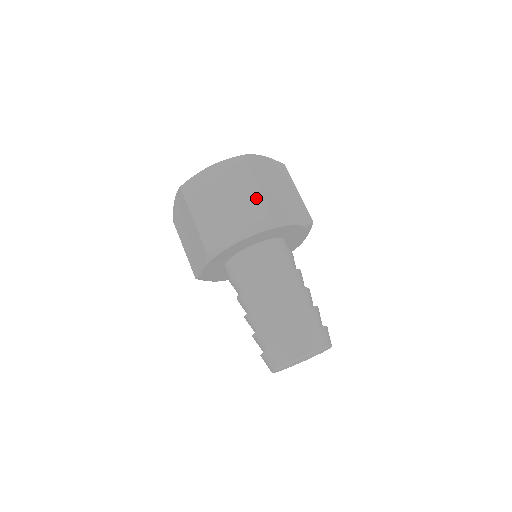
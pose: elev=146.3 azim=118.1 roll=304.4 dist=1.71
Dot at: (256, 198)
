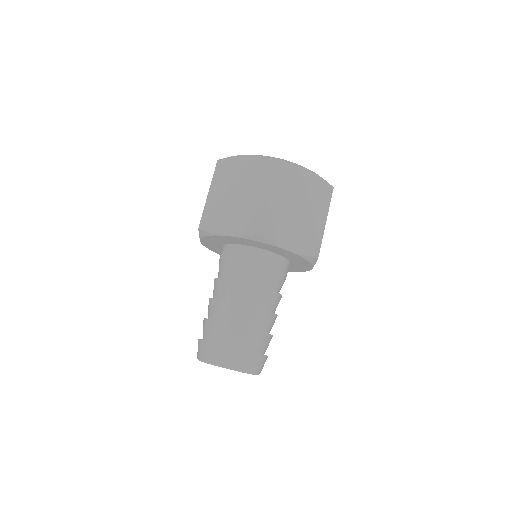
Dot at: (260, 205)
